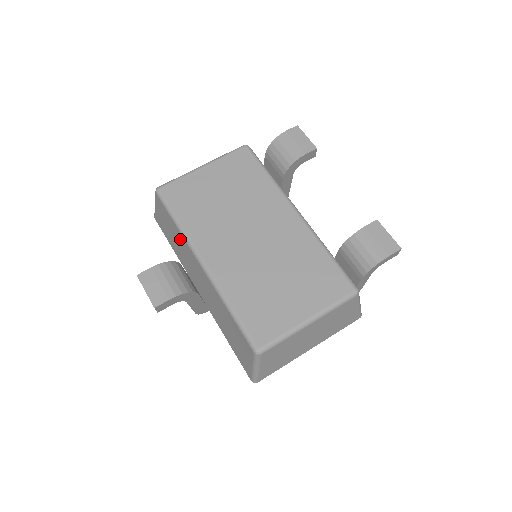
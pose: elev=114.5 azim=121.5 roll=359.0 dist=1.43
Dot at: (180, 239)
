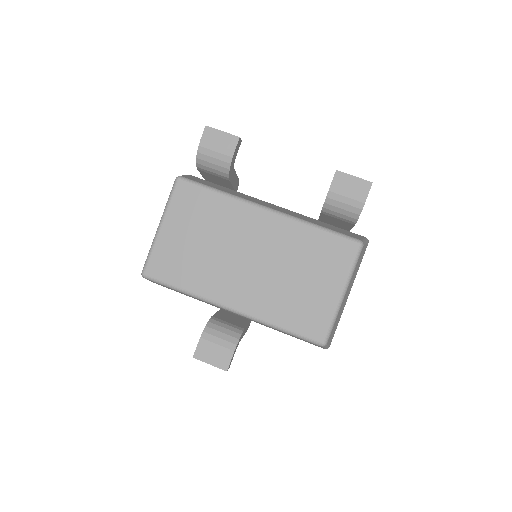
Dot at: occluded
